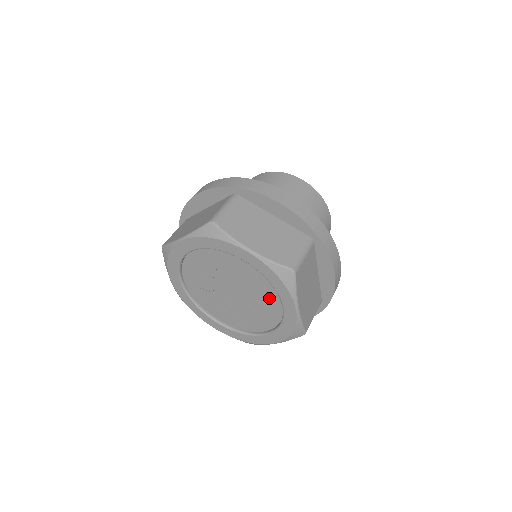
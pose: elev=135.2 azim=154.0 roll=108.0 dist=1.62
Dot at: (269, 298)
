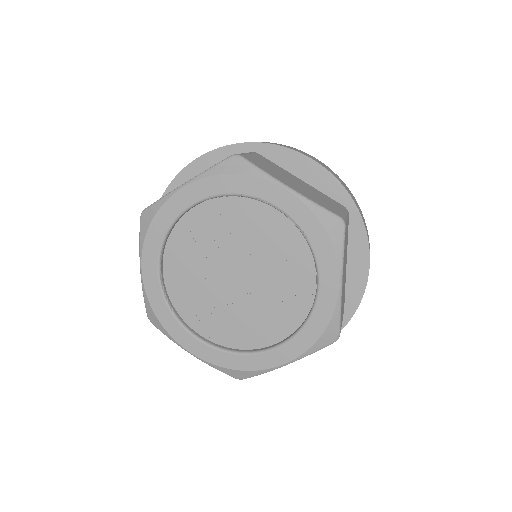
Dot at: (261, 222)
